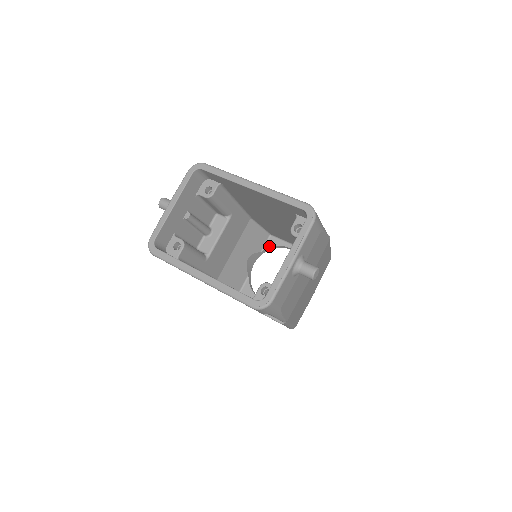
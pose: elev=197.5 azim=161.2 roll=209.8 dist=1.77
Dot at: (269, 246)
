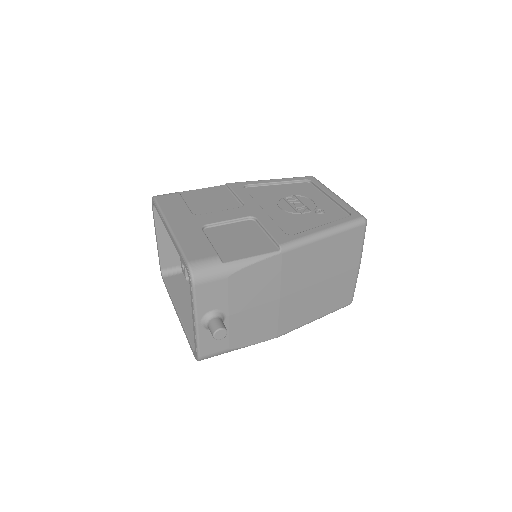
Dot at: occluded
